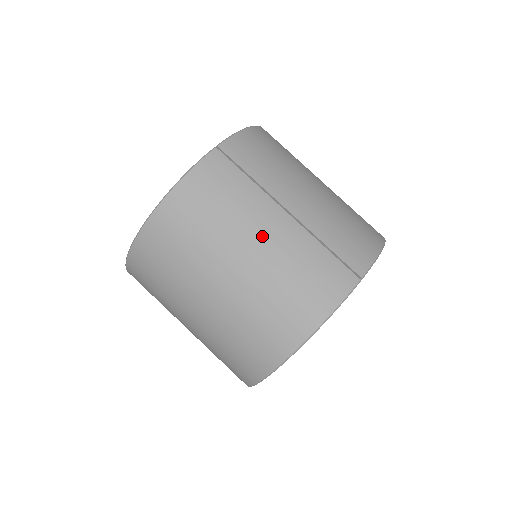
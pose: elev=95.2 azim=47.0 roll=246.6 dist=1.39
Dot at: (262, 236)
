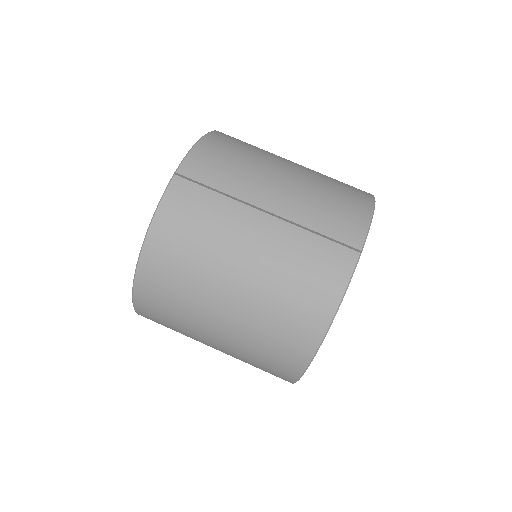
Dot at: (249, 246)
